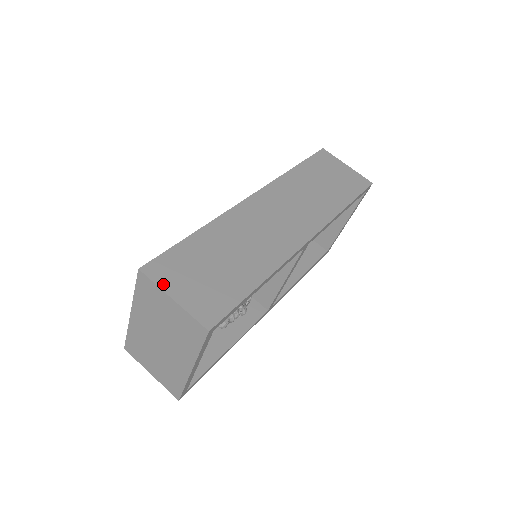
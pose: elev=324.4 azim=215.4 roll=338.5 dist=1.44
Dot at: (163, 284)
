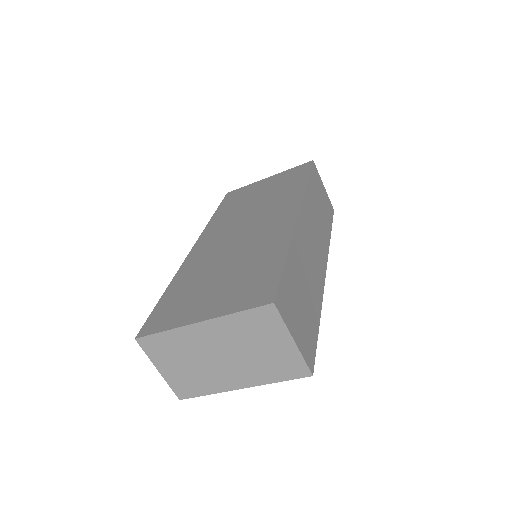
Dot at: (288, 322)
